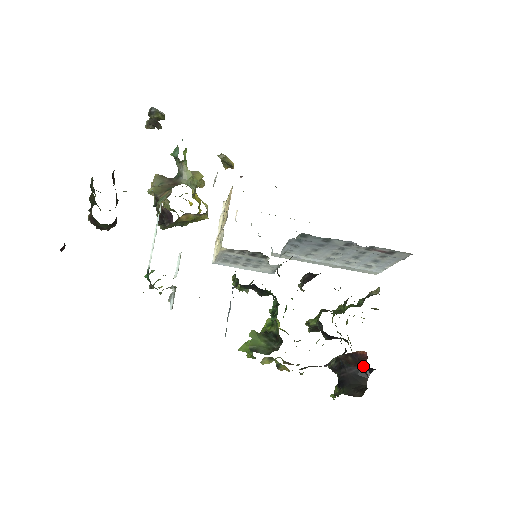
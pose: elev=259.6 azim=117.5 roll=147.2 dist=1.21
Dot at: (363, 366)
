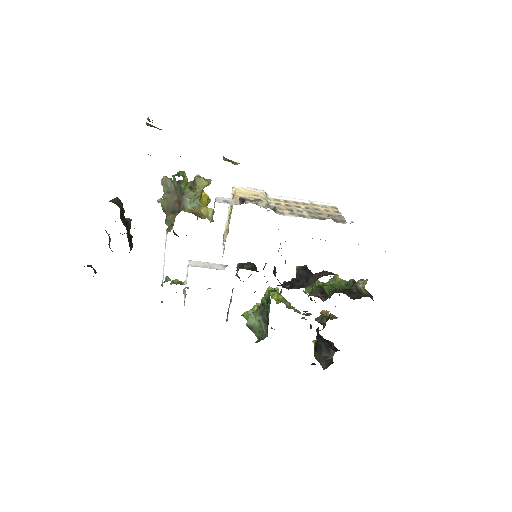
Dot at: occluded
